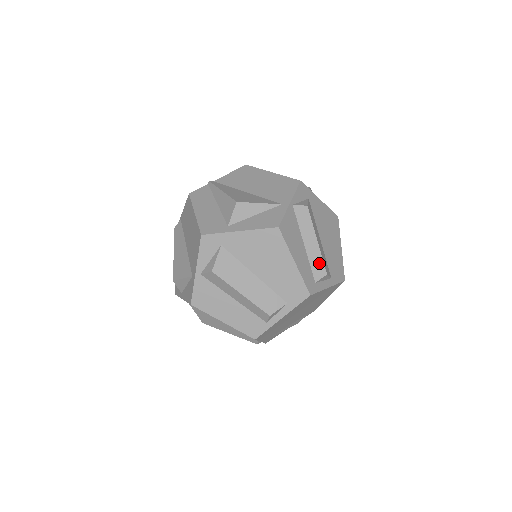
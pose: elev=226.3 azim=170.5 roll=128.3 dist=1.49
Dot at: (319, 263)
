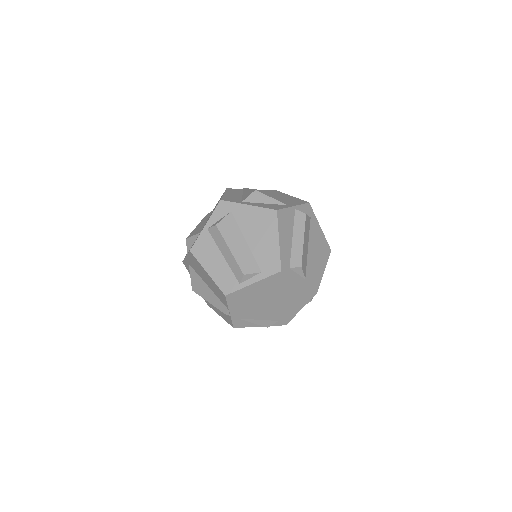
Dot at: (298, 256)
